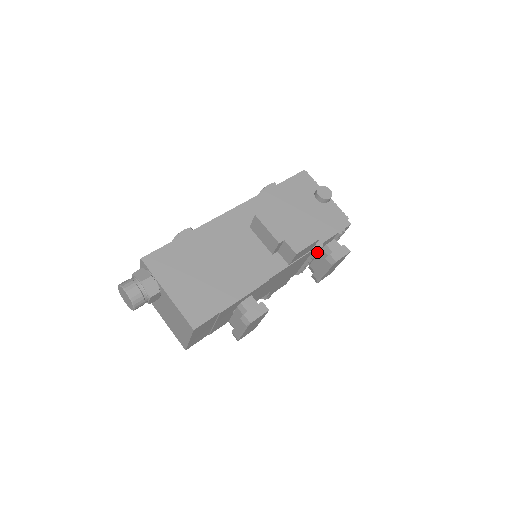
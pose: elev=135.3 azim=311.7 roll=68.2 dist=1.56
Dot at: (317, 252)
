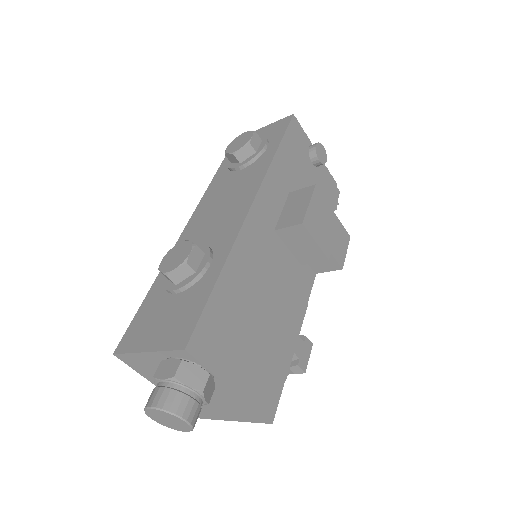
Dot at: occluded
